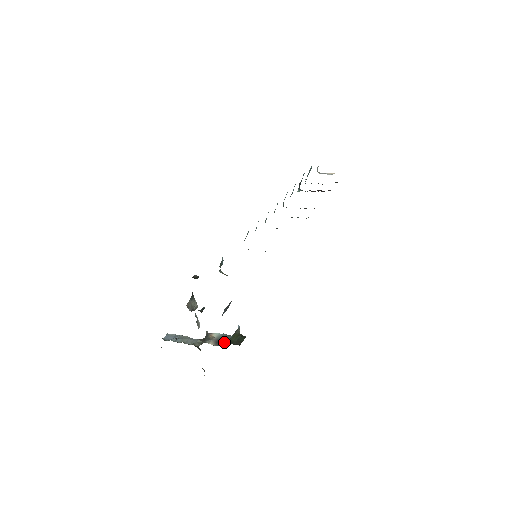
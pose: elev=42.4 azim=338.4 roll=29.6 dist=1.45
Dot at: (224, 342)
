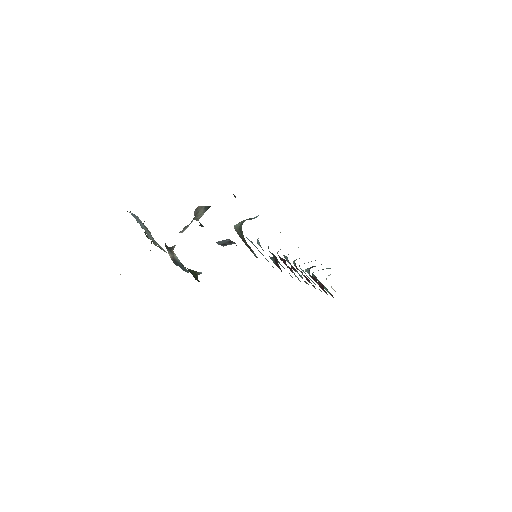
Dot at: occluded
